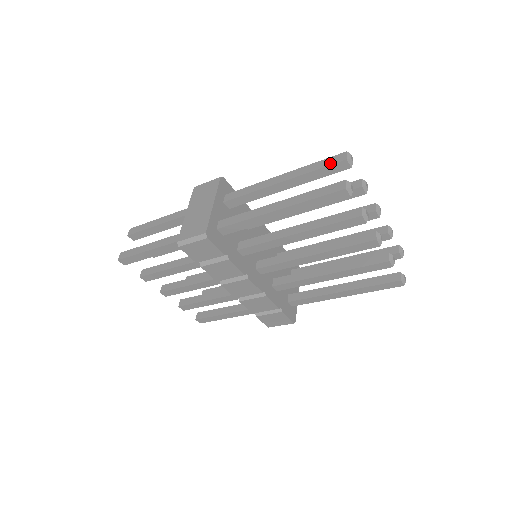
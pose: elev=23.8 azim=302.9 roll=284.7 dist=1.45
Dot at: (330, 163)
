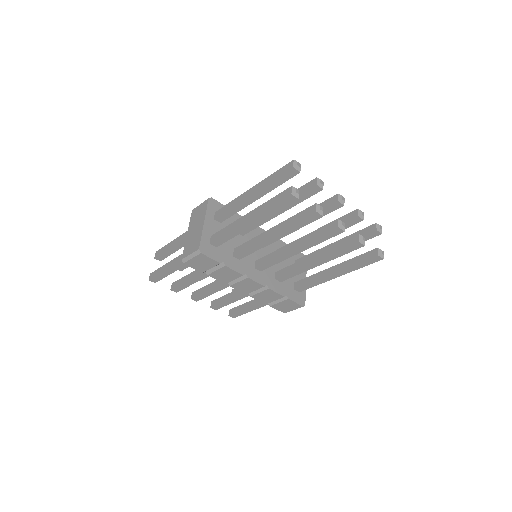
Dot at: (282, 172)
